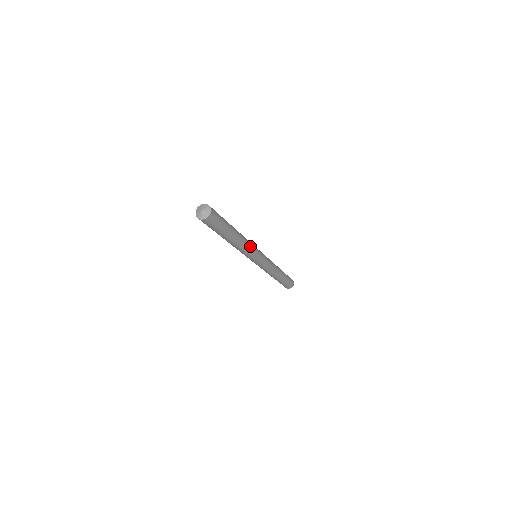
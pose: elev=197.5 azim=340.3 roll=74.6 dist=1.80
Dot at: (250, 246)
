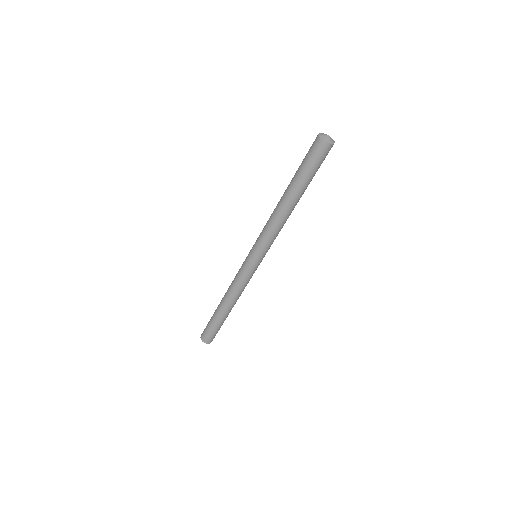
Dot at: occluded
